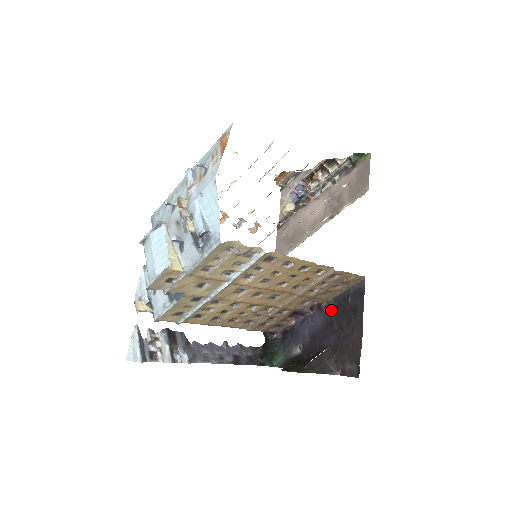
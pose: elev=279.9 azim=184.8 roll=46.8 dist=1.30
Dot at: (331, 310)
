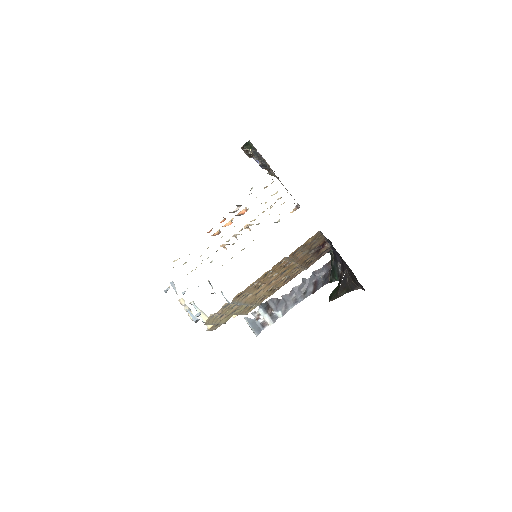
Dot at: (331, 244)
